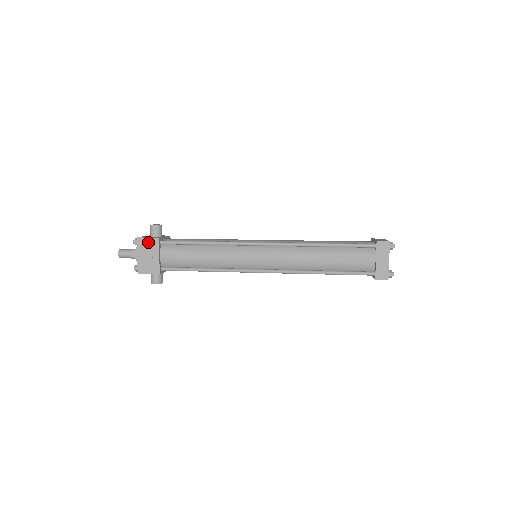
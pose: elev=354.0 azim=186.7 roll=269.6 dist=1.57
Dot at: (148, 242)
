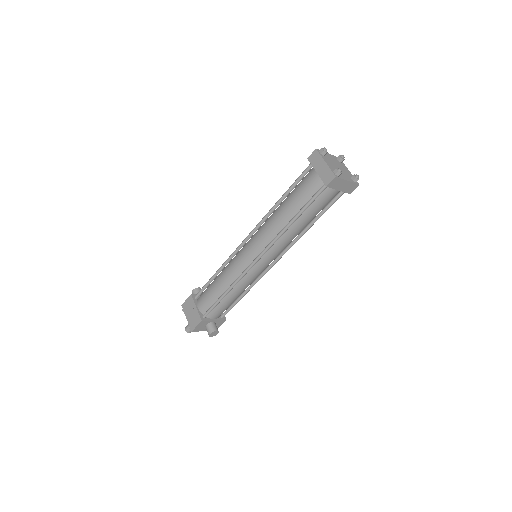
Dot at: (187, 303)
